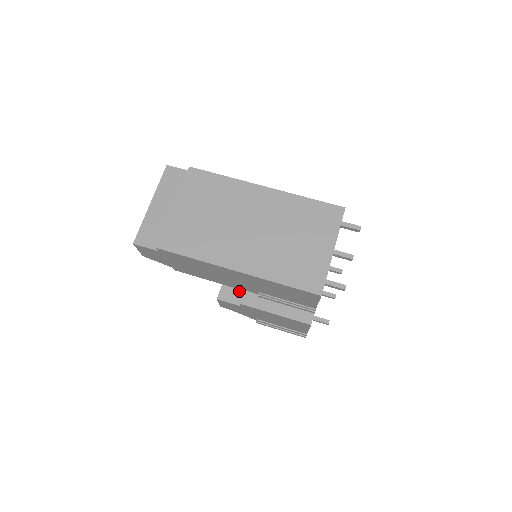
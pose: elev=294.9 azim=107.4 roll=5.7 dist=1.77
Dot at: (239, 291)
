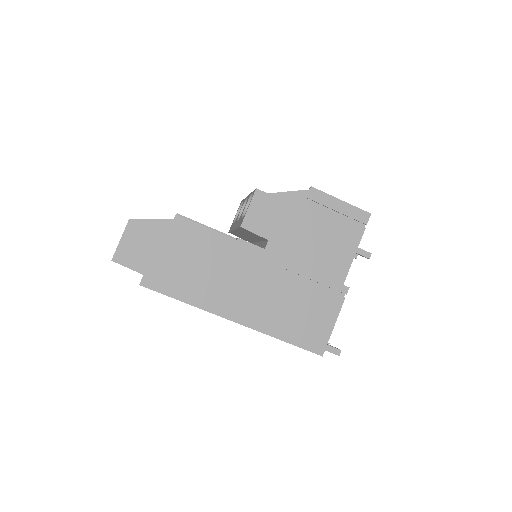
Dot at: (248, 240)
